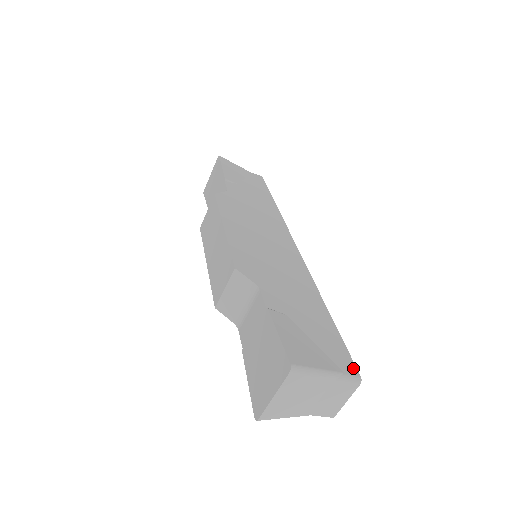
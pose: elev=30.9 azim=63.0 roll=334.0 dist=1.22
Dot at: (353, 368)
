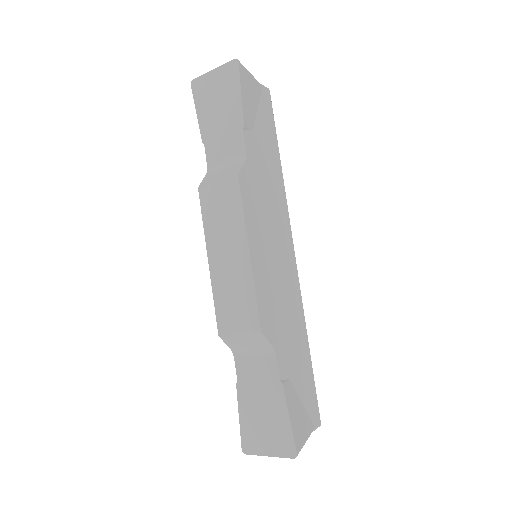
Dot at: (318, 417)
